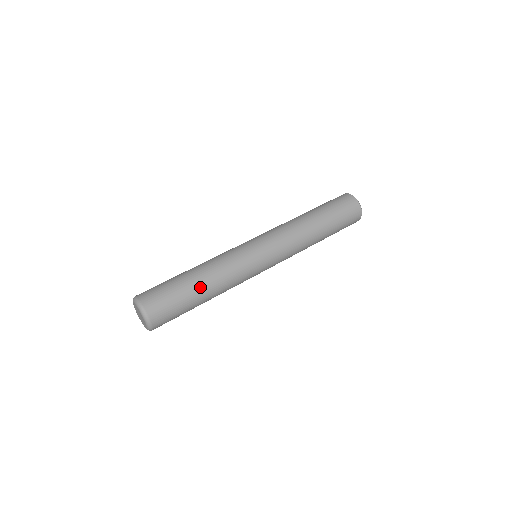
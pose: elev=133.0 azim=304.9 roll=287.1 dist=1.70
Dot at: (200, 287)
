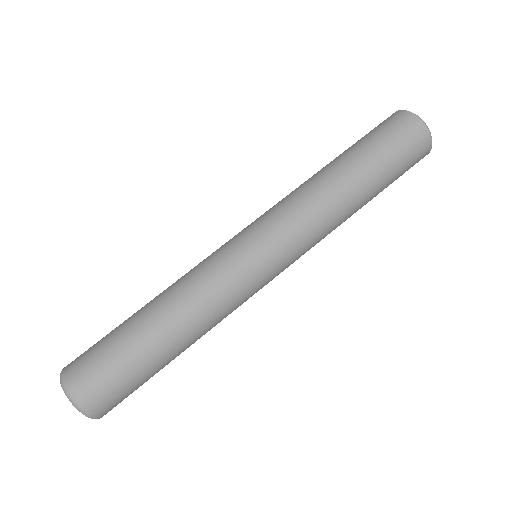
Dot at: (170, 347)
